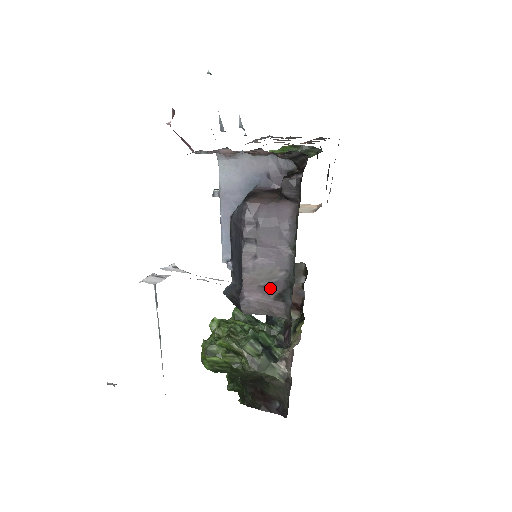
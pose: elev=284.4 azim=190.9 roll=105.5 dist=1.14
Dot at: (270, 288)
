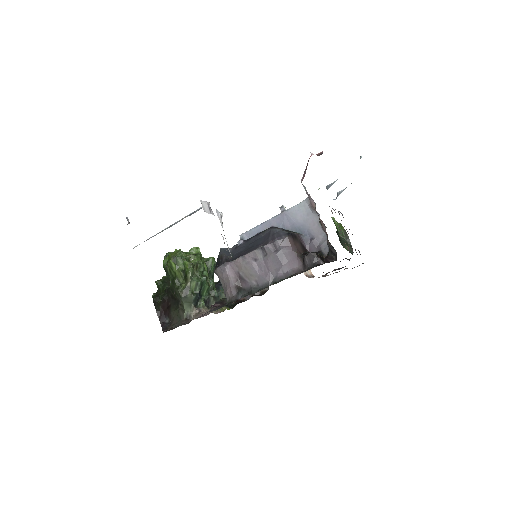
Dot at: (241, 280)
